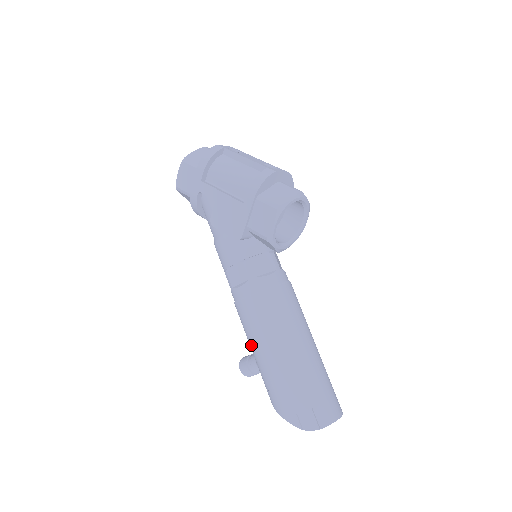
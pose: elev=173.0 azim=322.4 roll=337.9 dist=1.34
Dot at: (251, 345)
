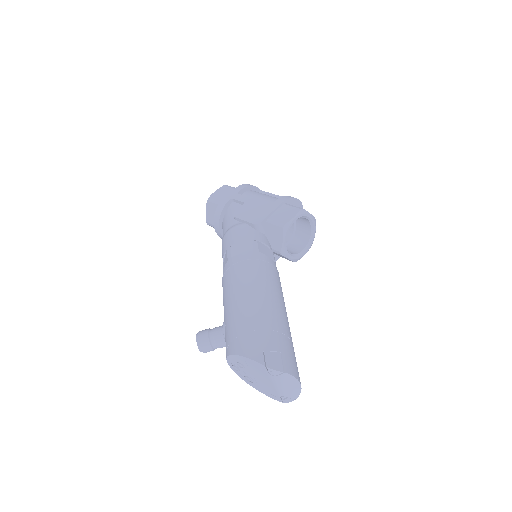
Dot at: (231, 298)
